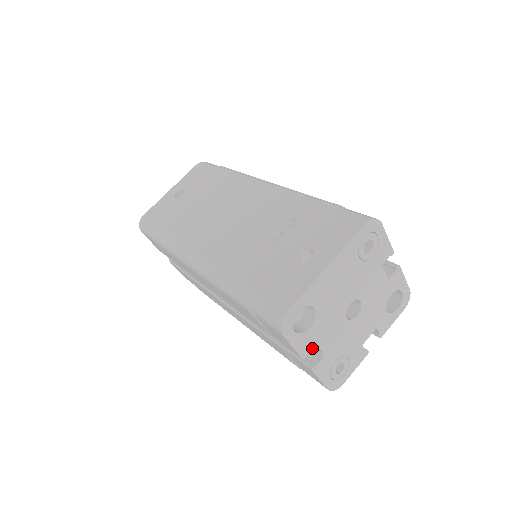
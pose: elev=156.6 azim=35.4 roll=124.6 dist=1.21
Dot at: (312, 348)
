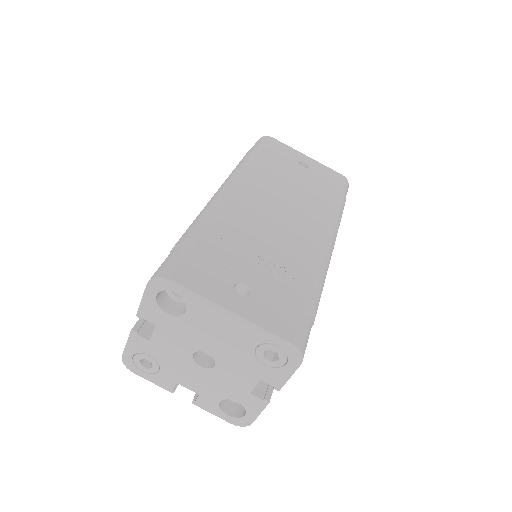
Dot at: occluded
